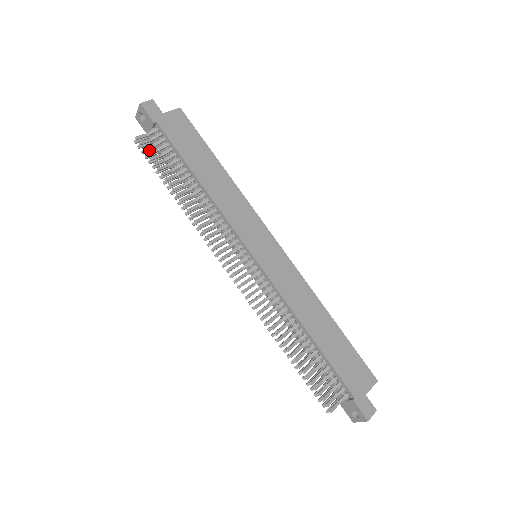
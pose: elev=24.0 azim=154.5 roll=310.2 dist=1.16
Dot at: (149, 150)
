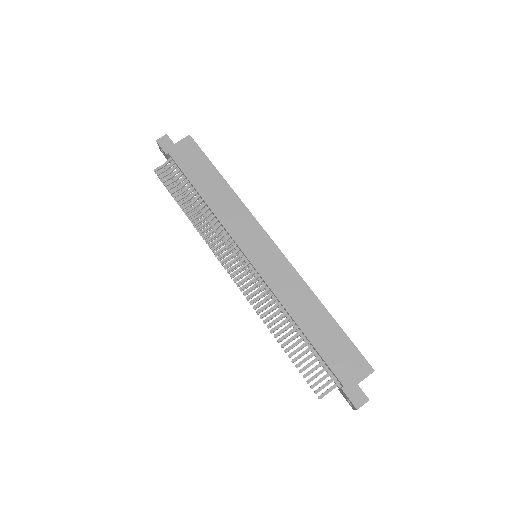
Dot at: (167, 177)
